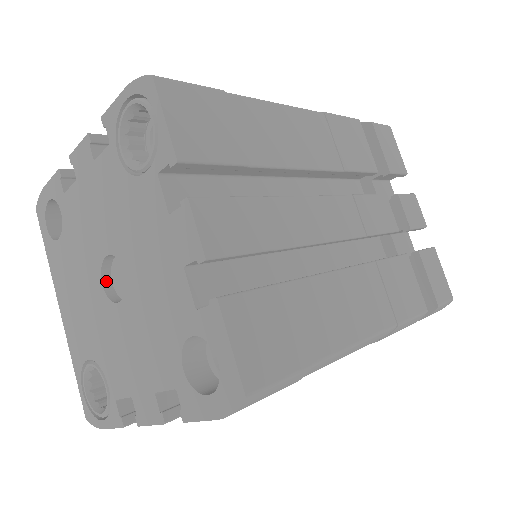
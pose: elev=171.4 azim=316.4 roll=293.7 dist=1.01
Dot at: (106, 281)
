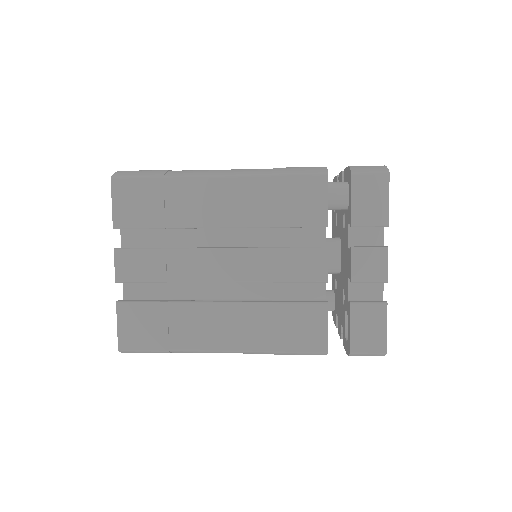
Dot at: occluded
